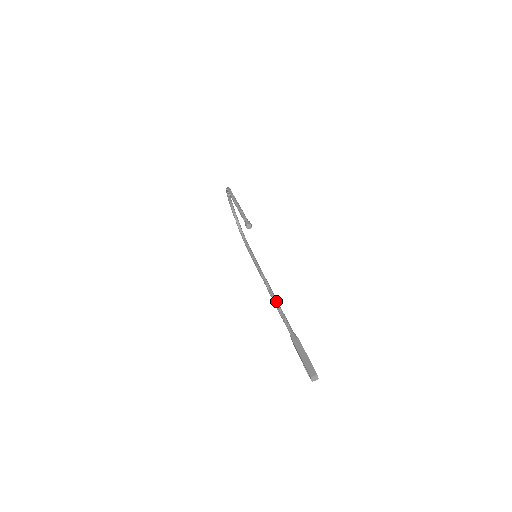
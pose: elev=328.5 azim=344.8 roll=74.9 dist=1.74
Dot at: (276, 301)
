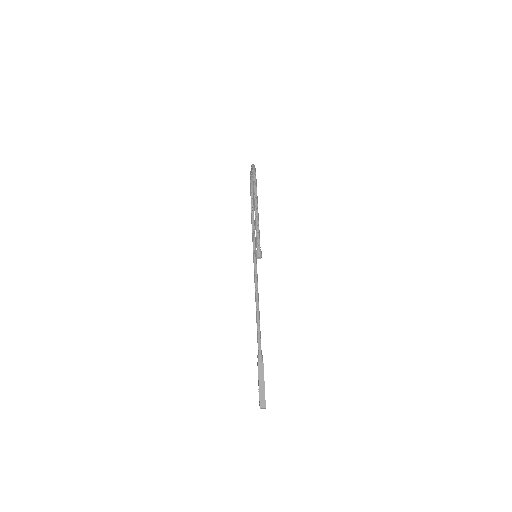
Dot at: (258, 309)
